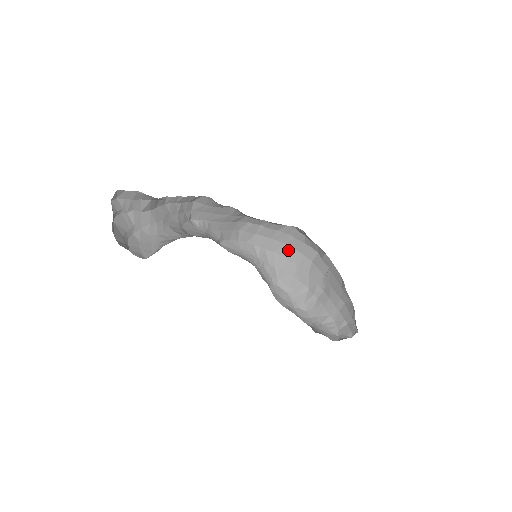
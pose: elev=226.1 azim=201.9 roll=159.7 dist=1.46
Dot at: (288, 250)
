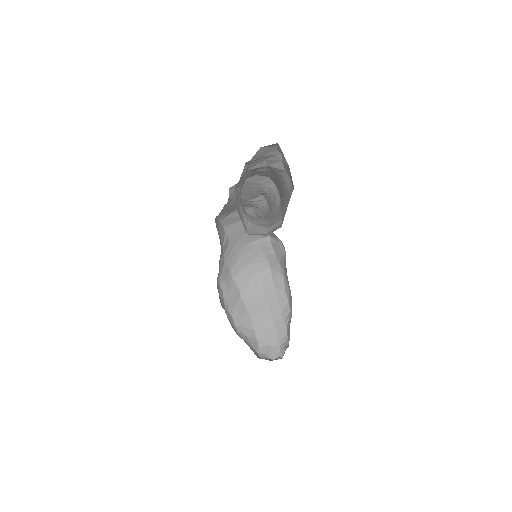
Dot at: (245, 251)
